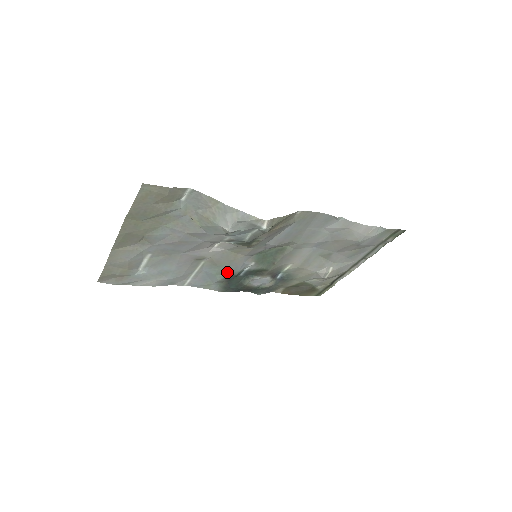
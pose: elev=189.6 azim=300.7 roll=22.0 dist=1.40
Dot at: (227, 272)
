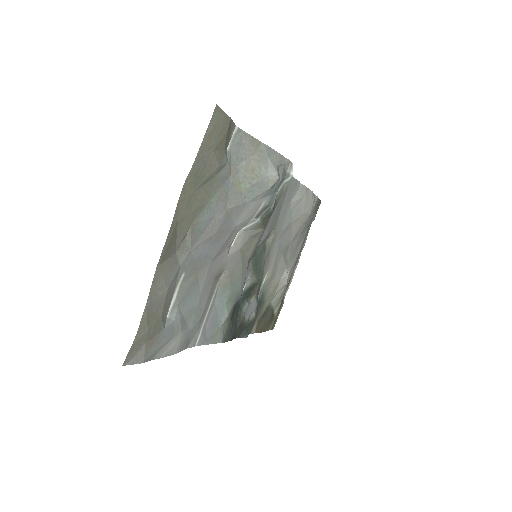
Dot at: (235, 295)
